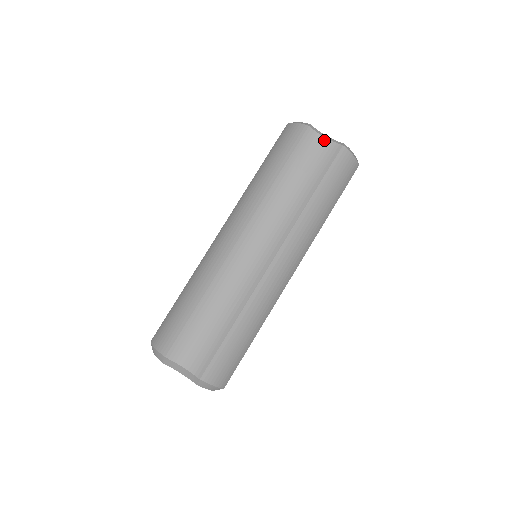
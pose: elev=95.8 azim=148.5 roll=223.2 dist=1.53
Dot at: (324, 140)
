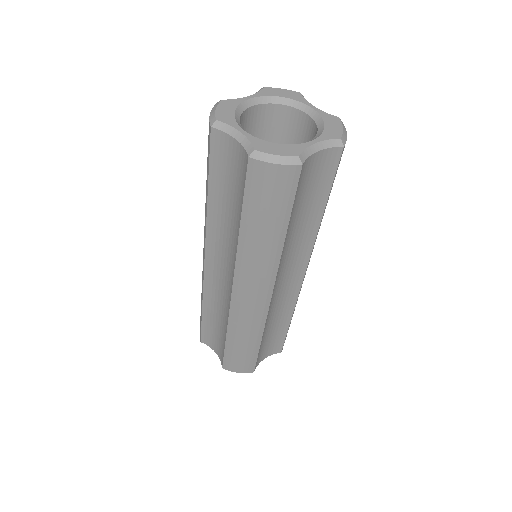
Dot at: (235, 143)
